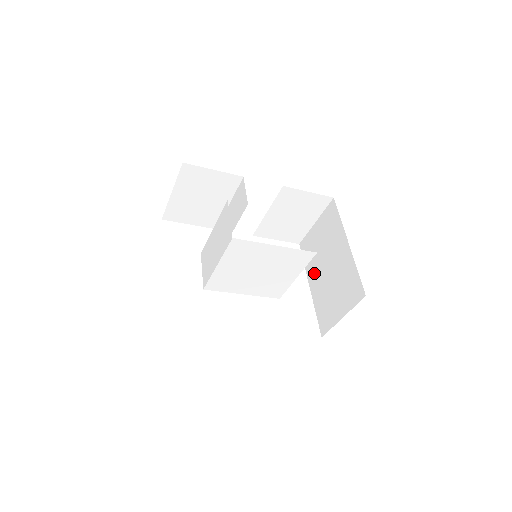
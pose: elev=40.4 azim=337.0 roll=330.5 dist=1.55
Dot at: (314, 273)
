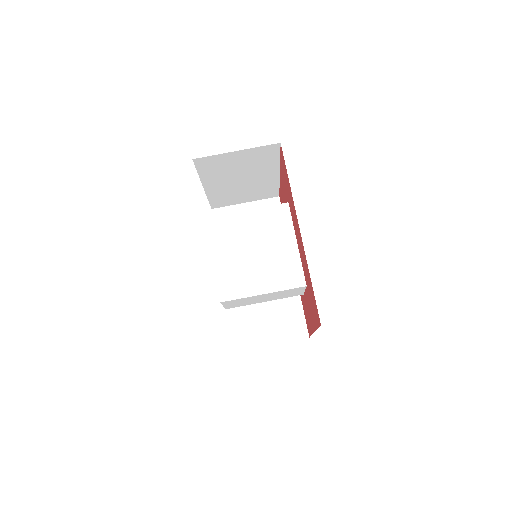
Dot at: occluded
